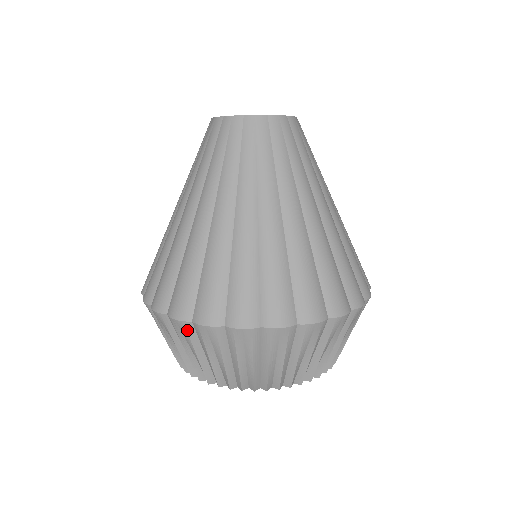
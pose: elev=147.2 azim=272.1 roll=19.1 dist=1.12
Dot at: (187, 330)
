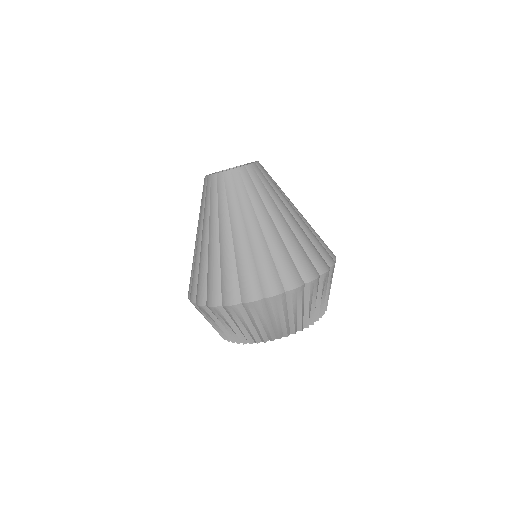
Dot at: (239, 310)
